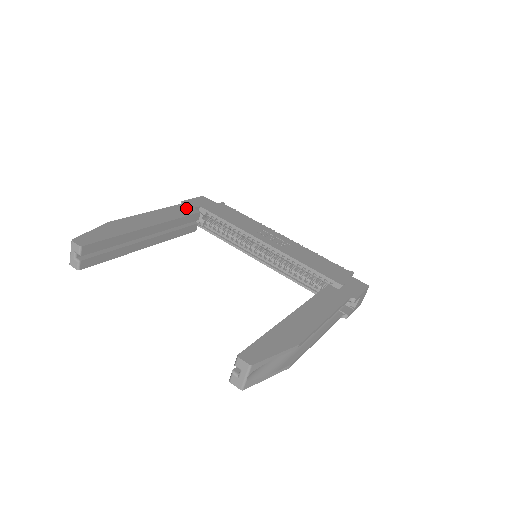
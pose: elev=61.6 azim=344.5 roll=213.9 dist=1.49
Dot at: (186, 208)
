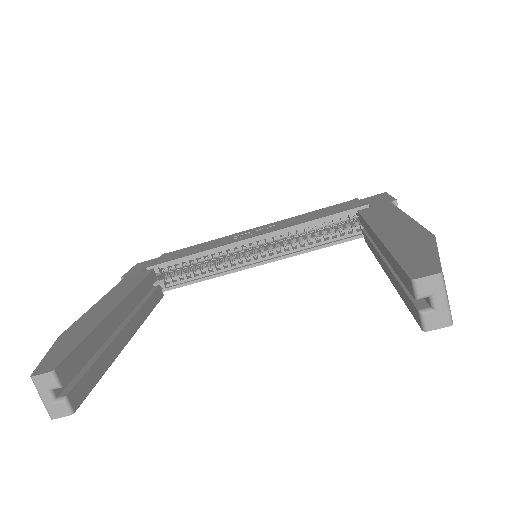
Dot at: (134, 276)
